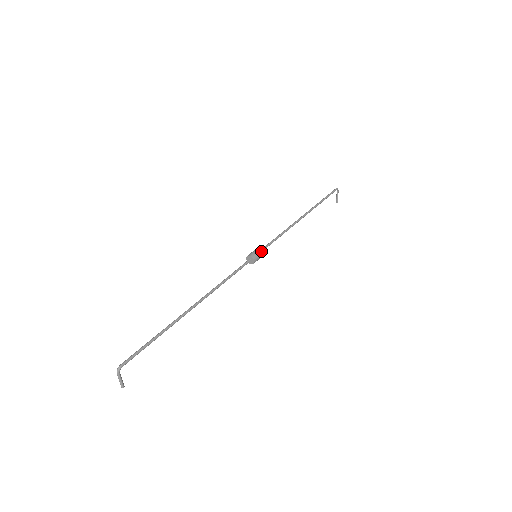
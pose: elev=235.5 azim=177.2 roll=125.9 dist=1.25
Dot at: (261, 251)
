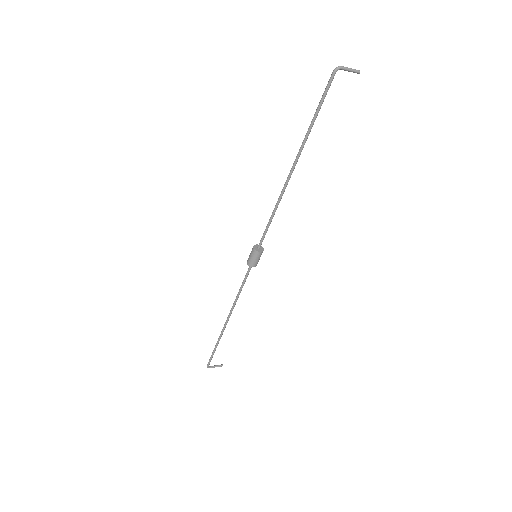
Dot at: (254, 255)
